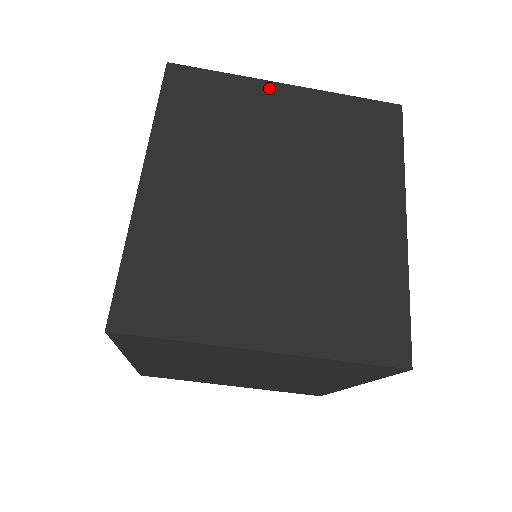
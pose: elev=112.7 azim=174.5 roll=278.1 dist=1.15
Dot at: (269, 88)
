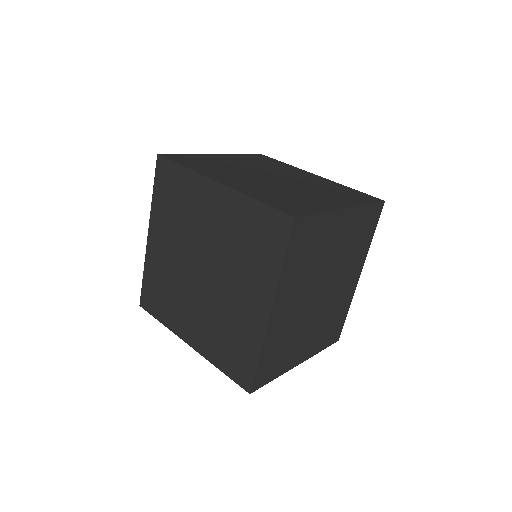
Dot at: (338, 216)
